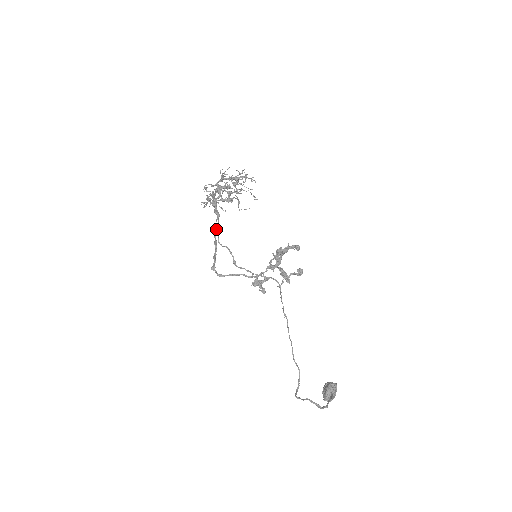
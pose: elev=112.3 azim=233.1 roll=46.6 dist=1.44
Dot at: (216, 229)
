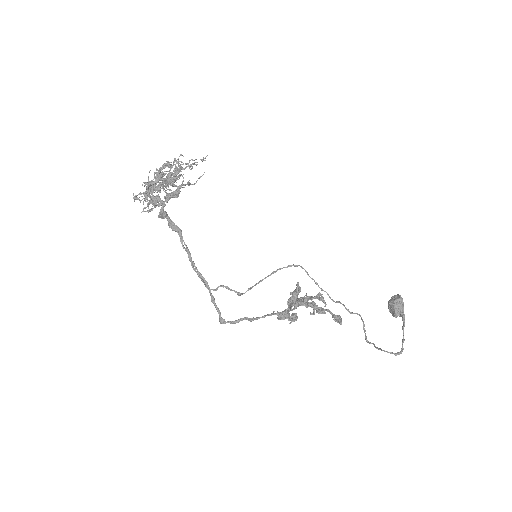
Dot at: occluded
